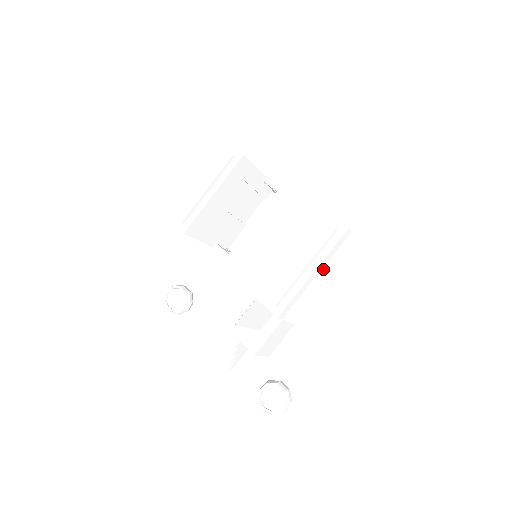
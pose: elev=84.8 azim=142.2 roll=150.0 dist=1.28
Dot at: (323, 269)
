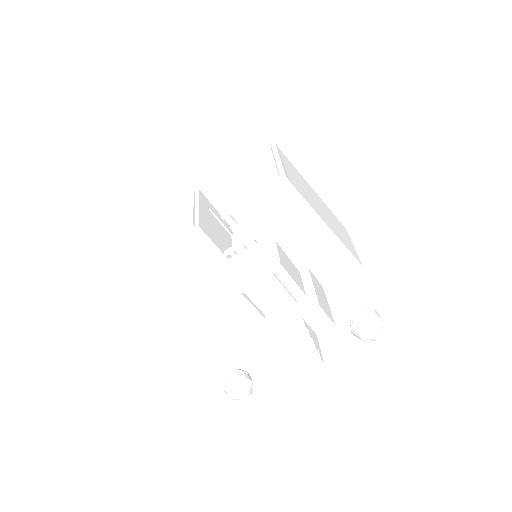
Dot at: (284, 163)
